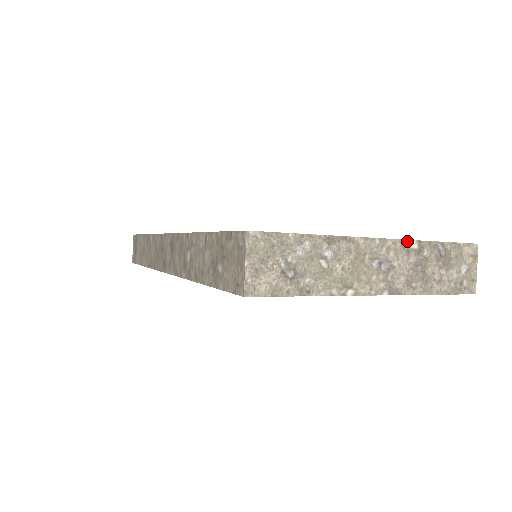
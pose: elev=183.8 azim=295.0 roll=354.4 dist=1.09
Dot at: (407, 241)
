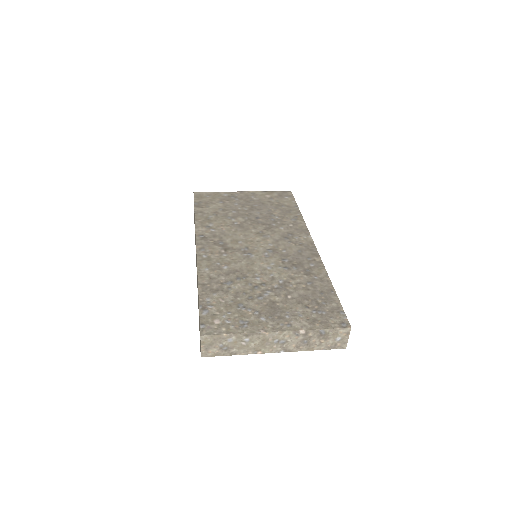
Dot at: (297, 331)
